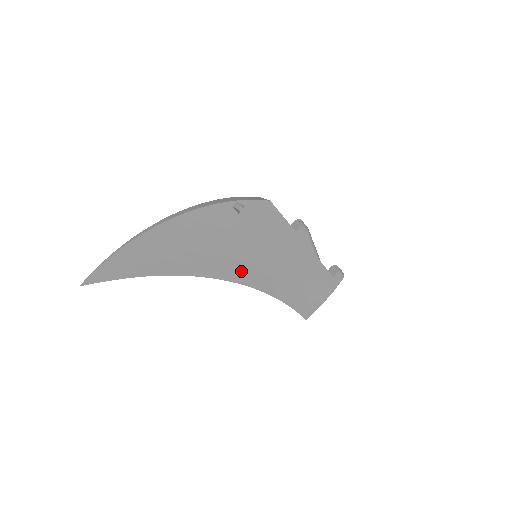
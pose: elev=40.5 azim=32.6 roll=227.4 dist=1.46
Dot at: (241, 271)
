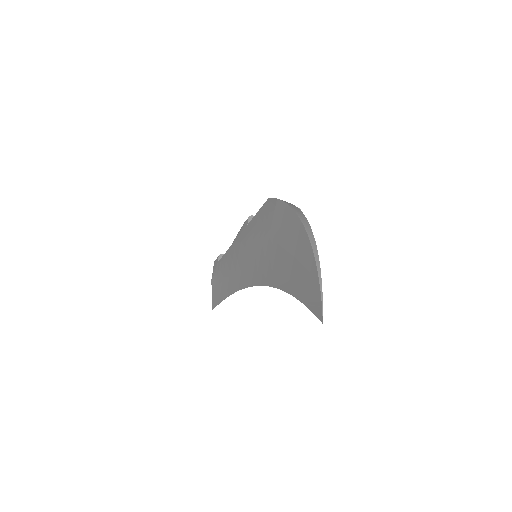
Dot at: occluded
